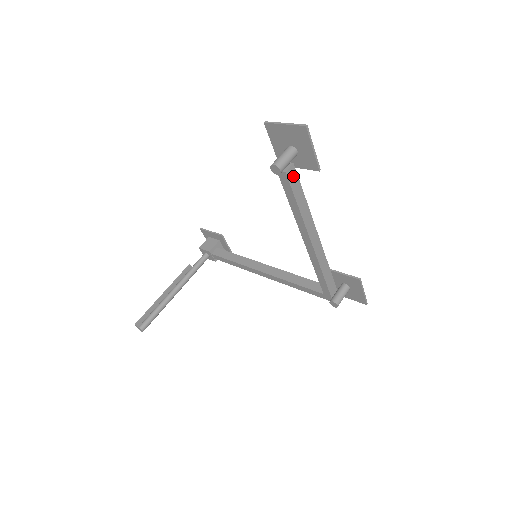
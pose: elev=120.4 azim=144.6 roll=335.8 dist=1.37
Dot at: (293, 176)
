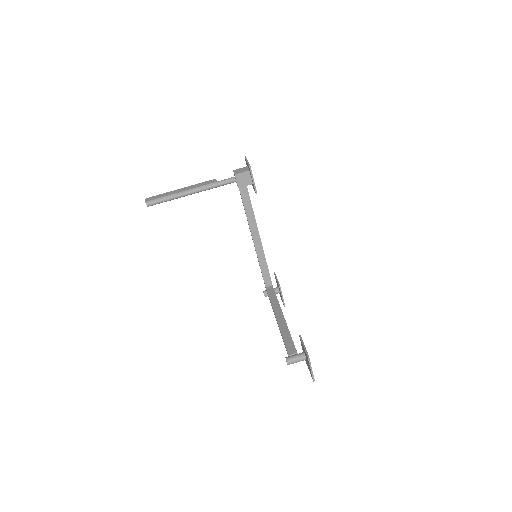
Dot at: occluded
